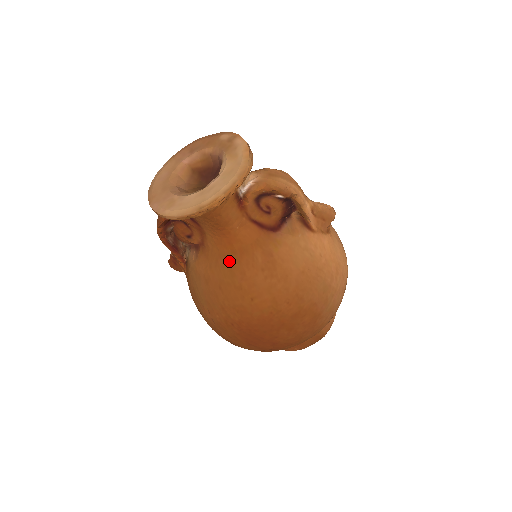
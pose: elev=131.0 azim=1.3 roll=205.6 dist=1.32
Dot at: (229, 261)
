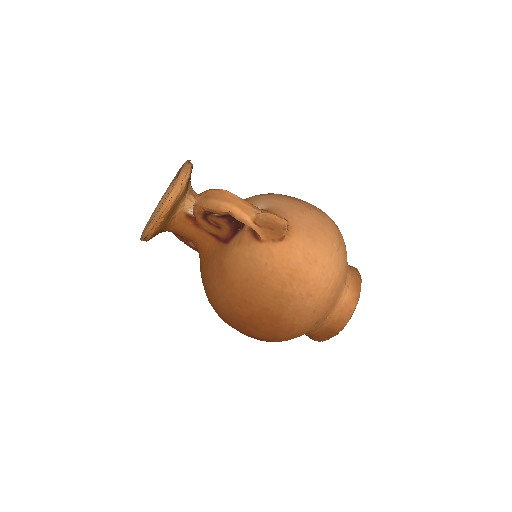
Dot at: (203, 267)
